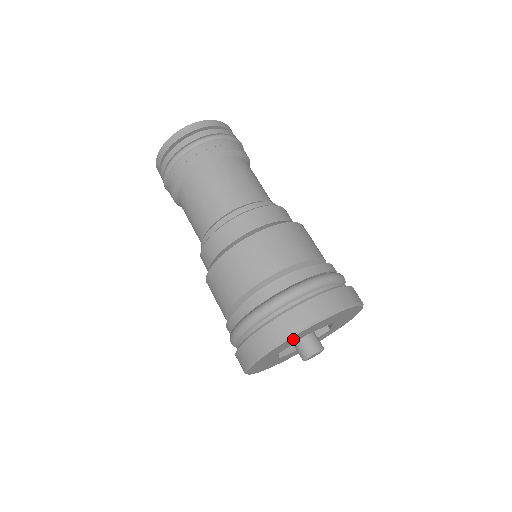
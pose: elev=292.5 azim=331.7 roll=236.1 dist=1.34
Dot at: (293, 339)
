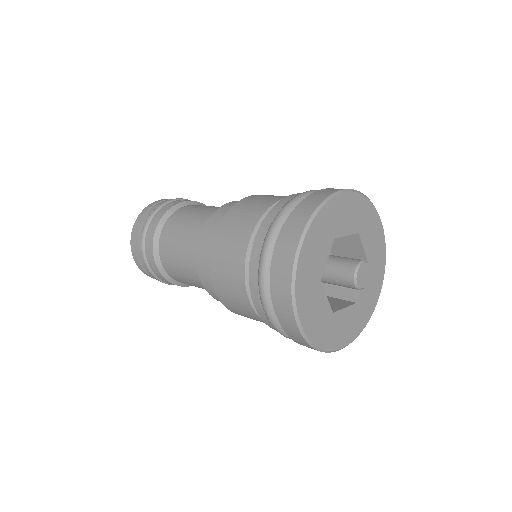
Dot at: (355, 209)
